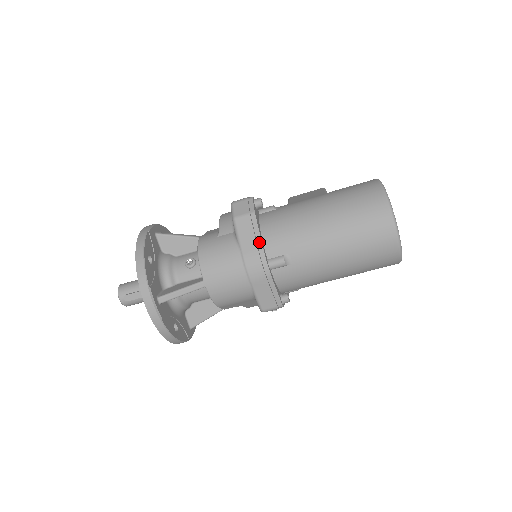
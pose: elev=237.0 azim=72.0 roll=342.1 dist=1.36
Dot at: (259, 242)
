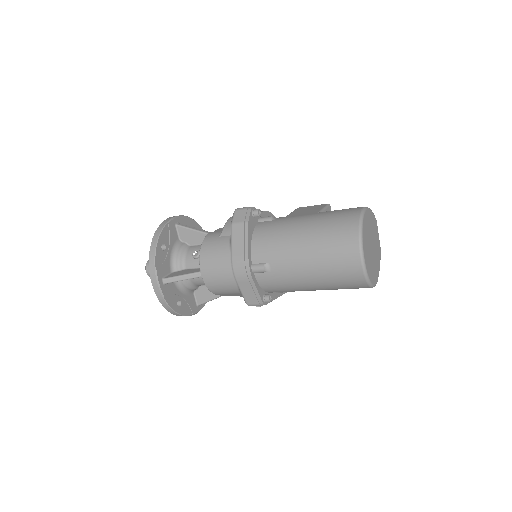
Dot at: (246, 248)
